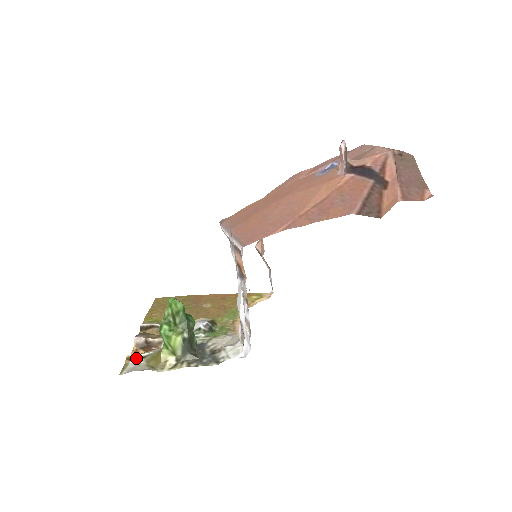
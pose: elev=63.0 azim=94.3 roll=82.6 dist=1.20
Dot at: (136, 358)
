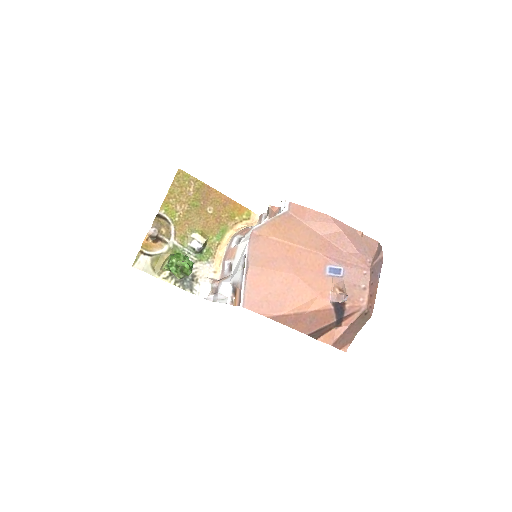
Dot at: (146, 254)
